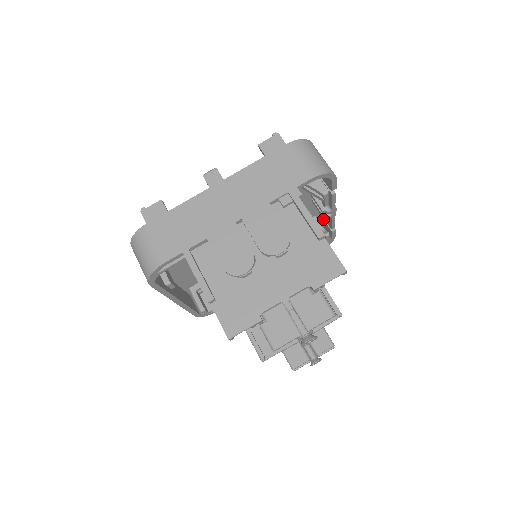
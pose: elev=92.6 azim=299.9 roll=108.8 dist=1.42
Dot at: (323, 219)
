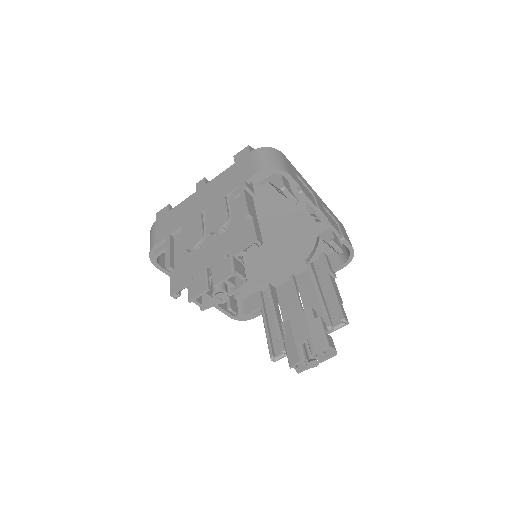
Dot at: occluded
